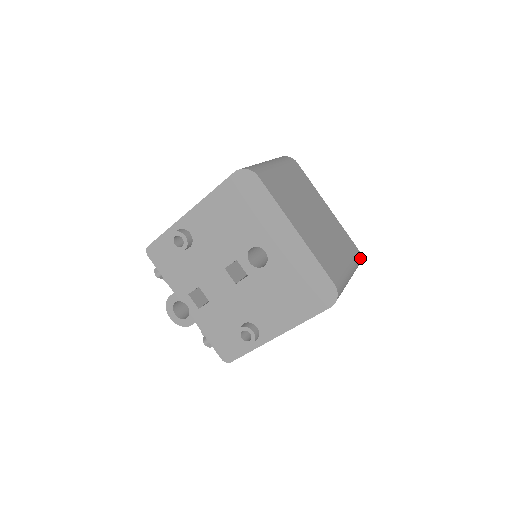
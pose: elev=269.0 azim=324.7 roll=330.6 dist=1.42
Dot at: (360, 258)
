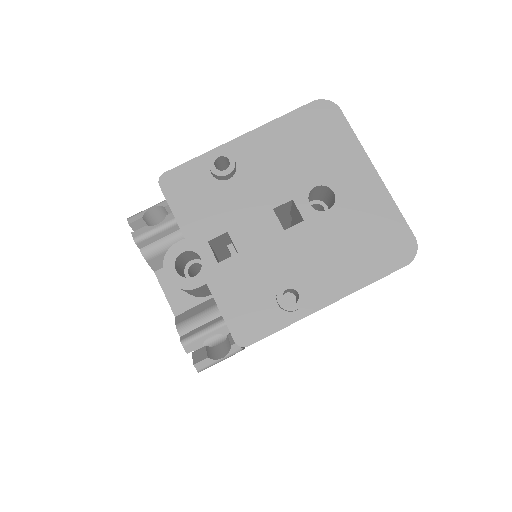
Dot at: occluded
